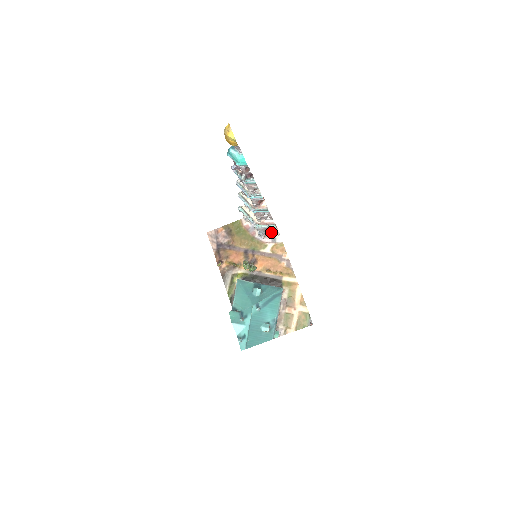
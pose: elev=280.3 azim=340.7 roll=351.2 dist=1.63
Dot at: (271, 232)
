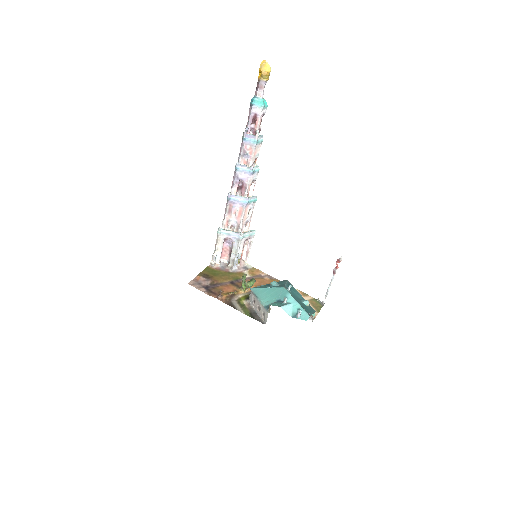
Dot at: (240, 263)
